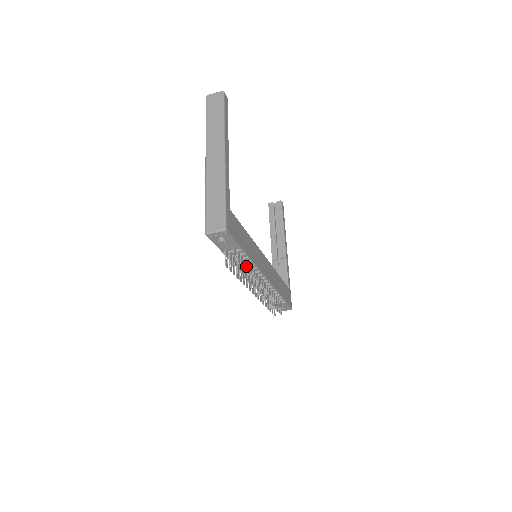
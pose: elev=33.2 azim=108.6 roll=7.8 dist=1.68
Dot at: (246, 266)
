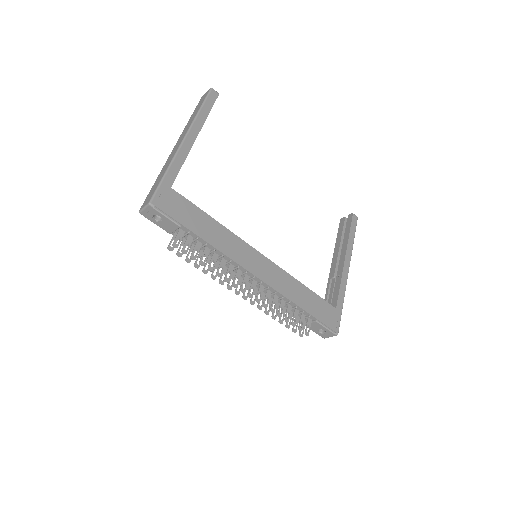
Dot at: (217, 258)
